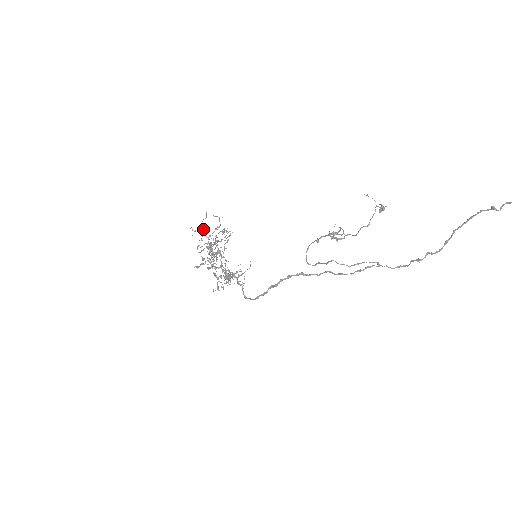
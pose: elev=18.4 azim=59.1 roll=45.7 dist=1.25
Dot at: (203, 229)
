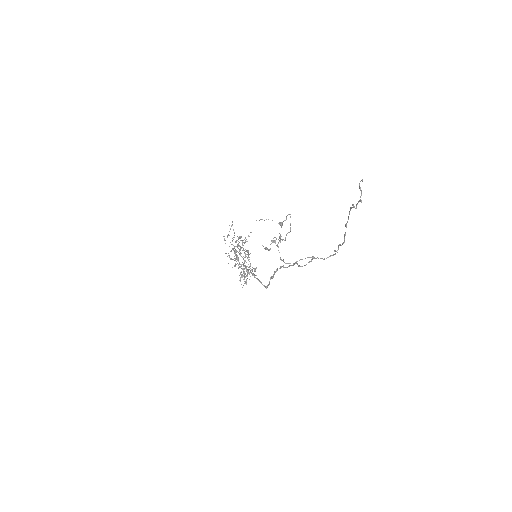
Dot at: occluded
